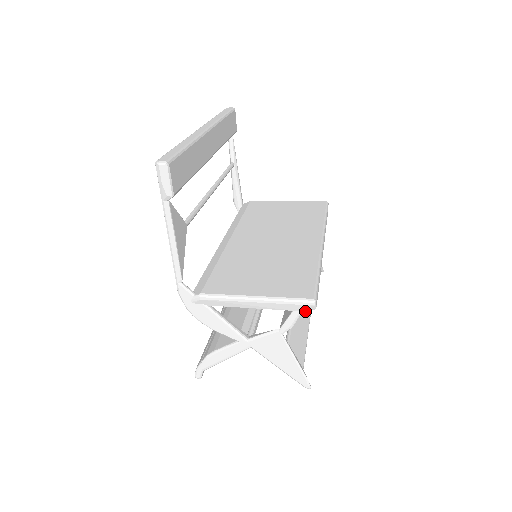
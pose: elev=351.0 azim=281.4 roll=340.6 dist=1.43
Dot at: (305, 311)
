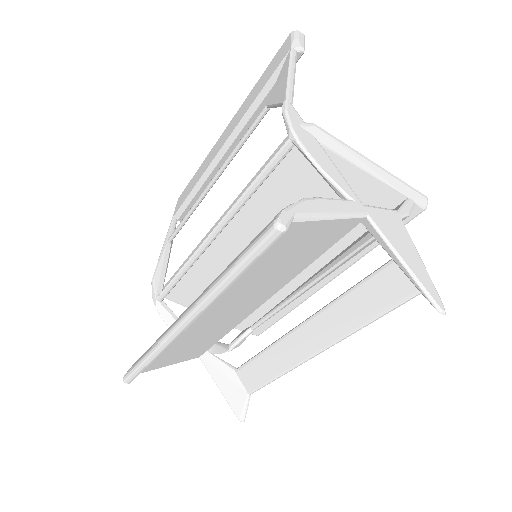
Dot at: (324, 335)
